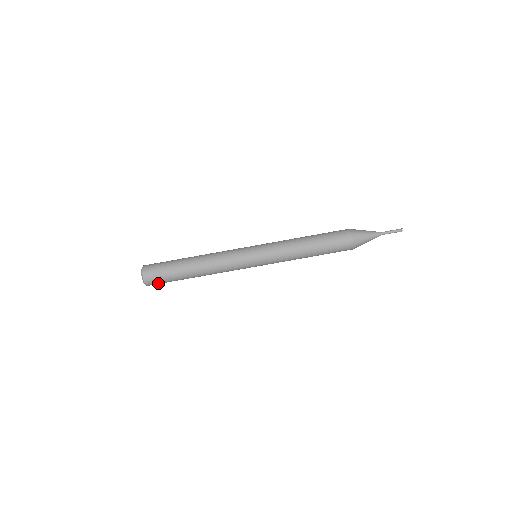
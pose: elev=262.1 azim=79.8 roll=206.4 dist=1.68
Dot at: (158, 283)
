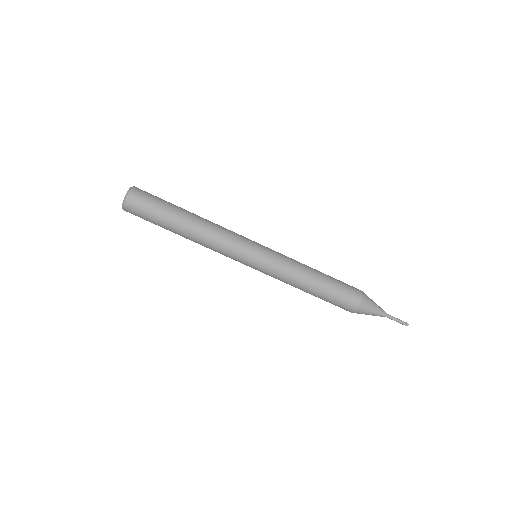
Dot at: (138, 216)
